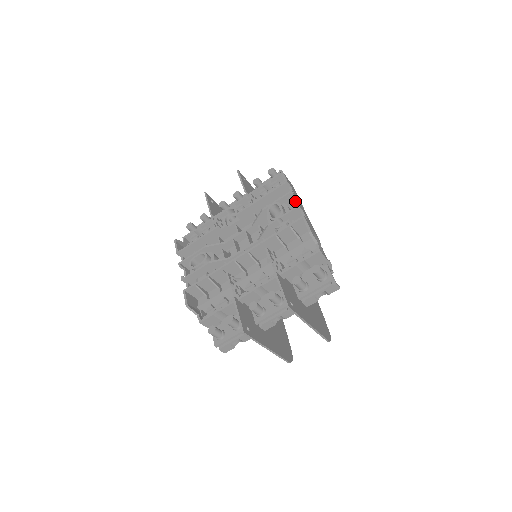
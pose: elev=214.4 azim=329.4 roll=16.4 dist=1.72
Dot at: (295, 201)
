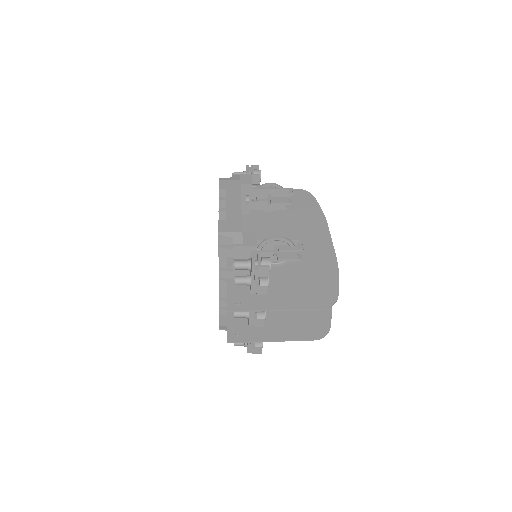
Dot at: occluded
